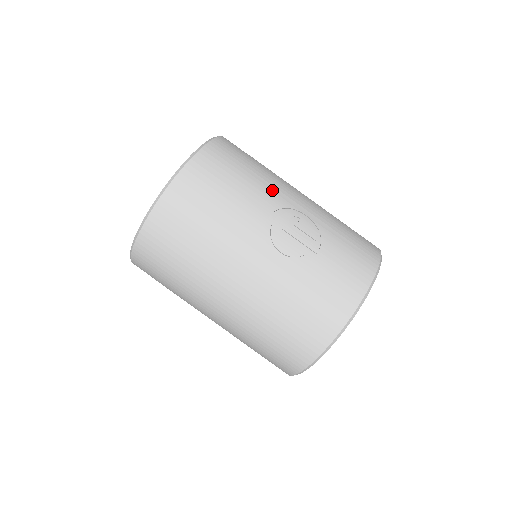
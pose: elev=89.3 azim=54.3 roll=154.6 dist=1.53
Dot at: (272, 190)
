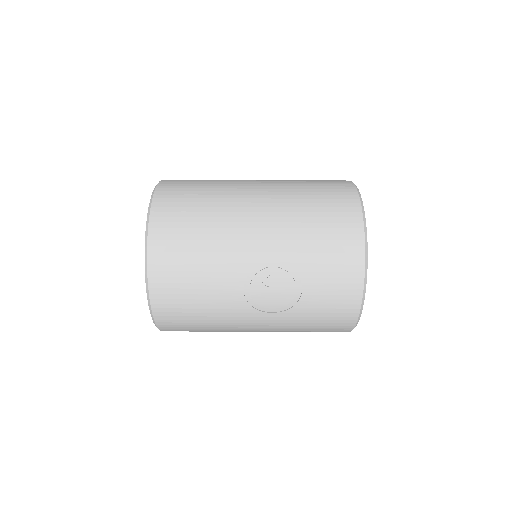
Dot at: (230, 260)
